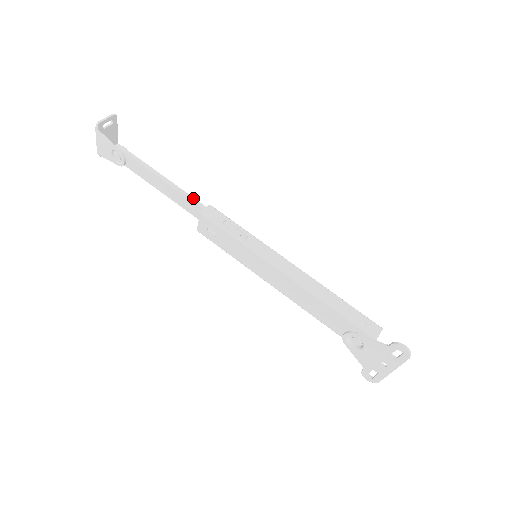
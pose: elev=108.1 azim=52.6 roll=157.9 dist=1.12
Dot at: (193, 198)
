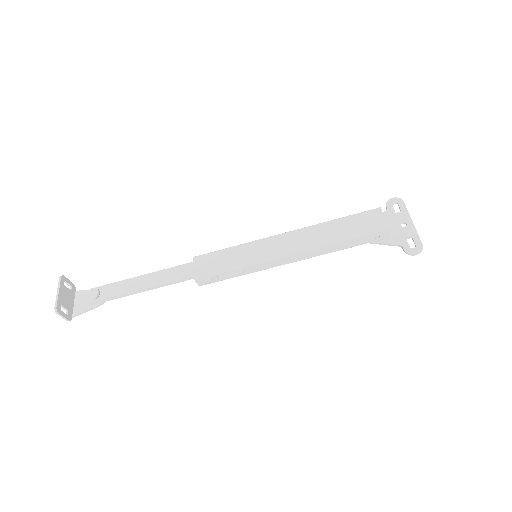
Dot at: (177, 281)
